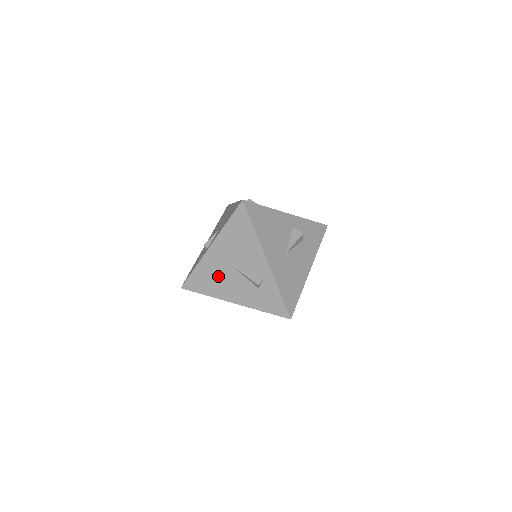
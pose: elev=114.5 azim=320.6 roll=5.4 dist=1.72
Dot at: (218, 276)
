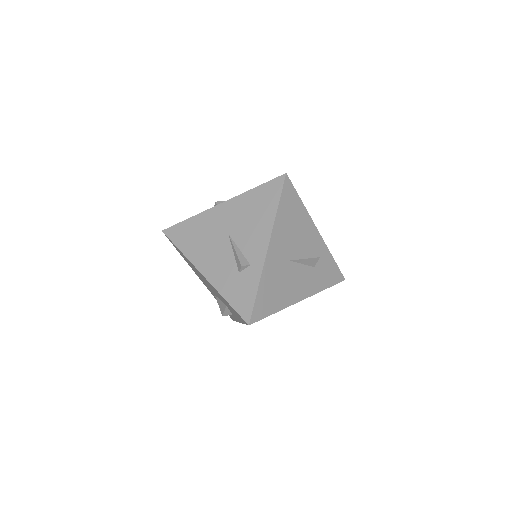
Dot at: (207, 237)
